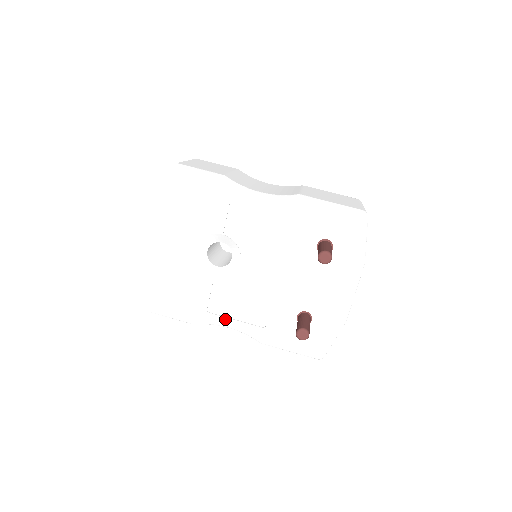
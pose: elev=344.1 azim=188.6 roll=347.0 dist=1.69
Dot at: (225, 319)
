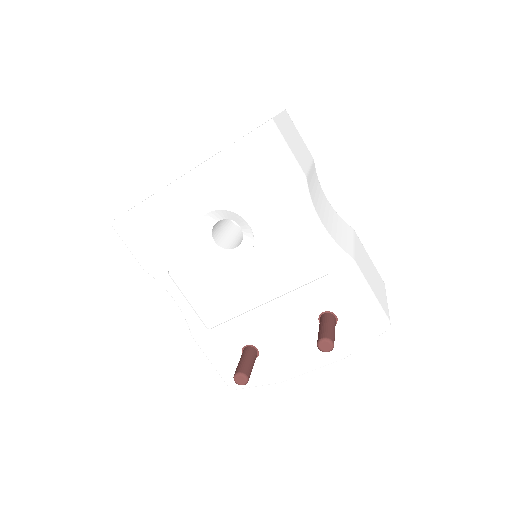
Dot at: (179, 292)
